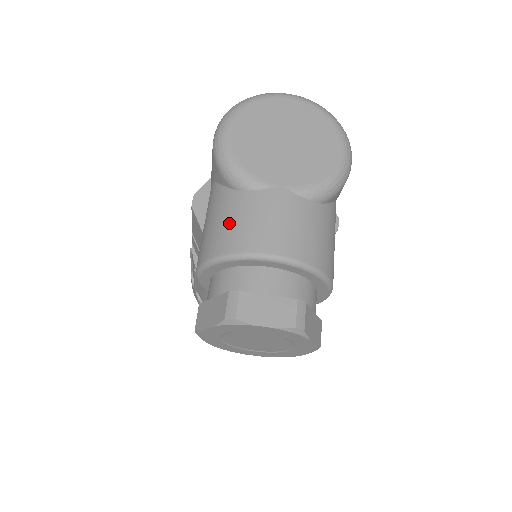
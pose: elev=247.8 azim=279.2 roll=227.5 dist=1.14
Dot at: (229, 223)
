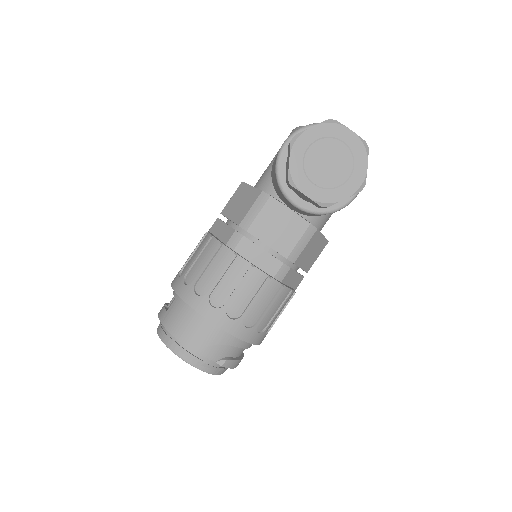
Dot at: occluded
